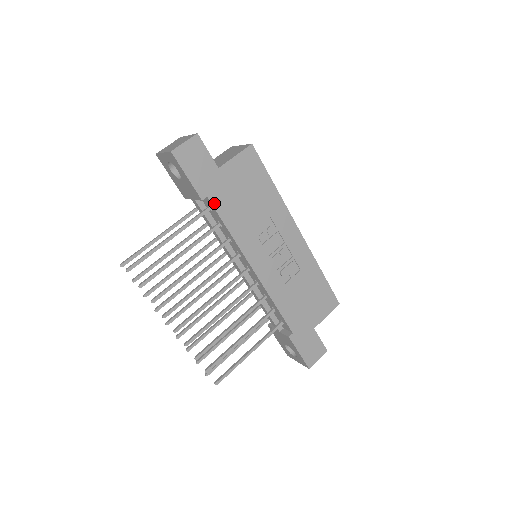
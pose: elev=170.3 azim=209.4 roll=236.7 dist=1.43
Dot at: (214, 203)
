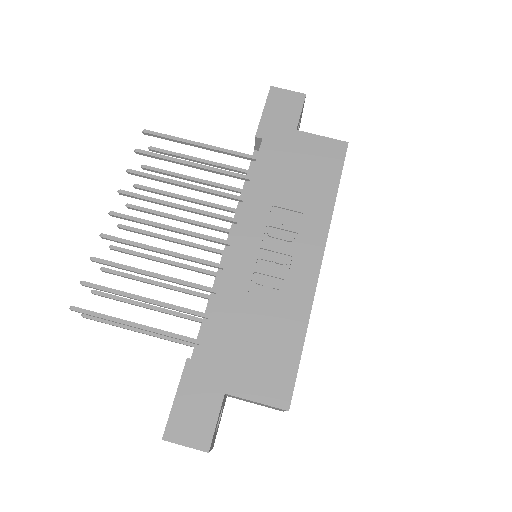
Dot at: (263, 149)
